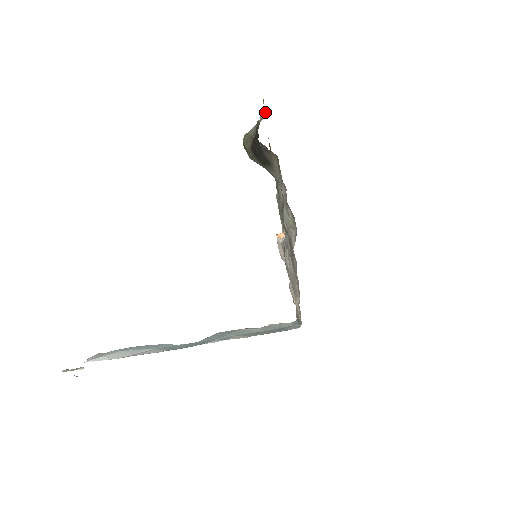
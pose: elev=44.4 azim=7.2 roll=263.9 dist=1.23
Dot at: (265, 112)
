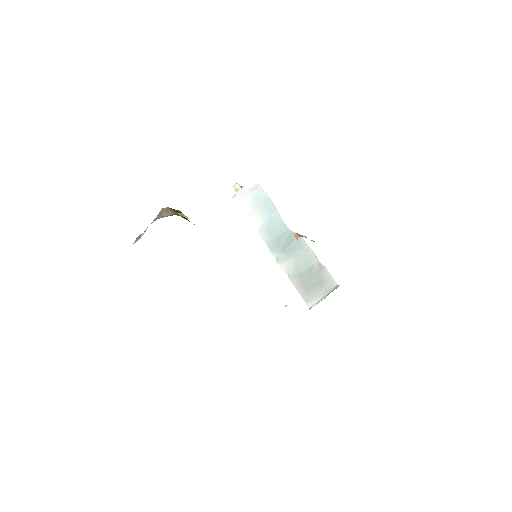
Dot at: occluded
